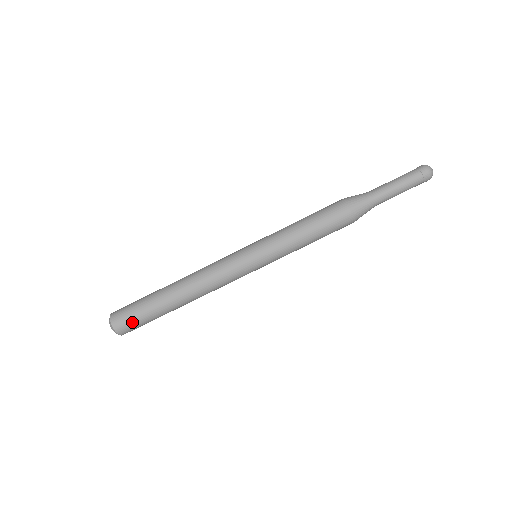
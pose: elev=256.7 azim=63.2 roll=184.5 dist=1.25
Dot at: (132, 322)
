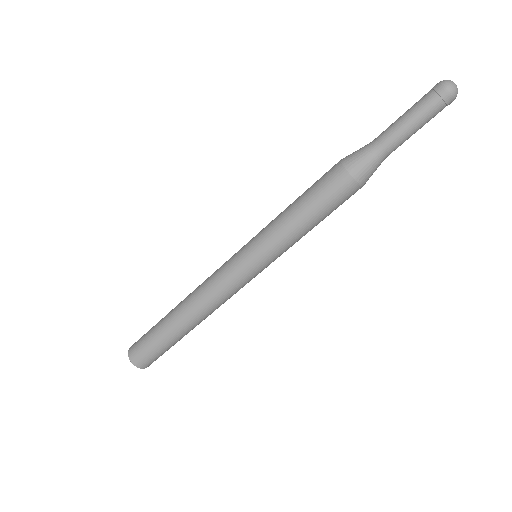
Dot at: (152, 357)
